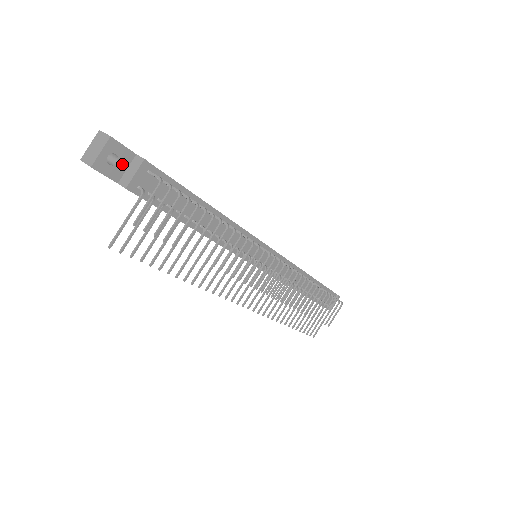
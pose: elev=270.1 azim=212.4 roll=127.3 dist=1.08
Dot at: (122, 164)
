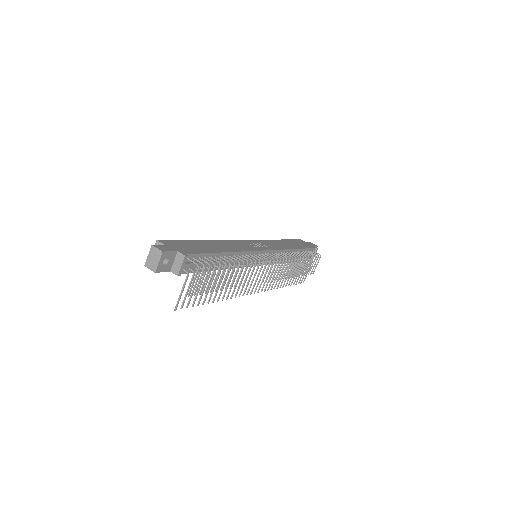
Dot at: (171, 261)
